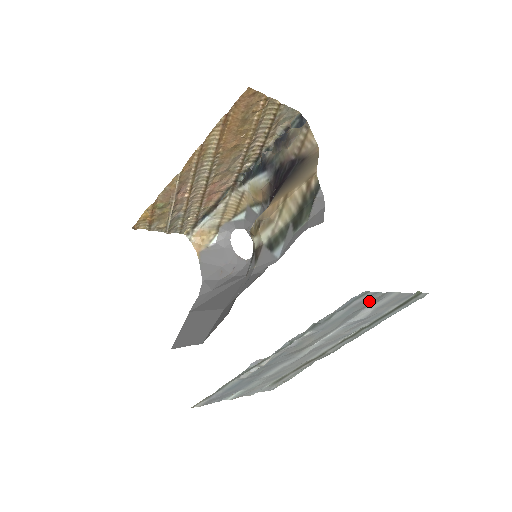
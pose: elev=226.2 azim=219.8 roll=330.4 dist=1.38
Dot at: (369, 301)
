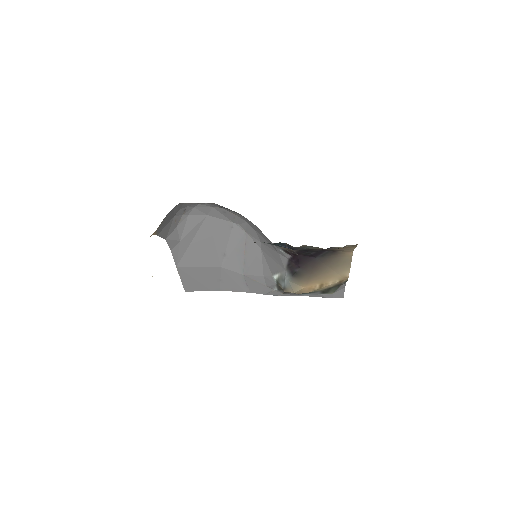
Dot at: occluded
